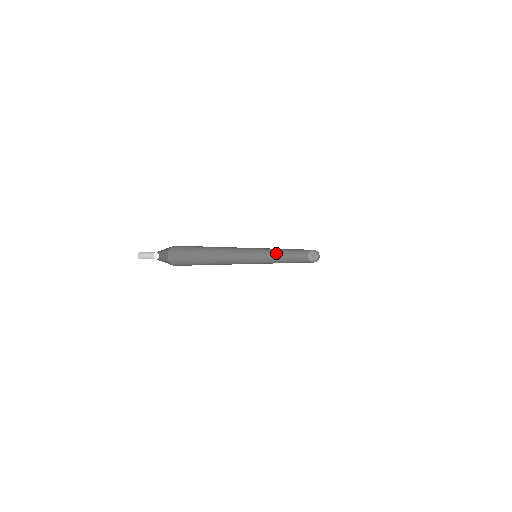
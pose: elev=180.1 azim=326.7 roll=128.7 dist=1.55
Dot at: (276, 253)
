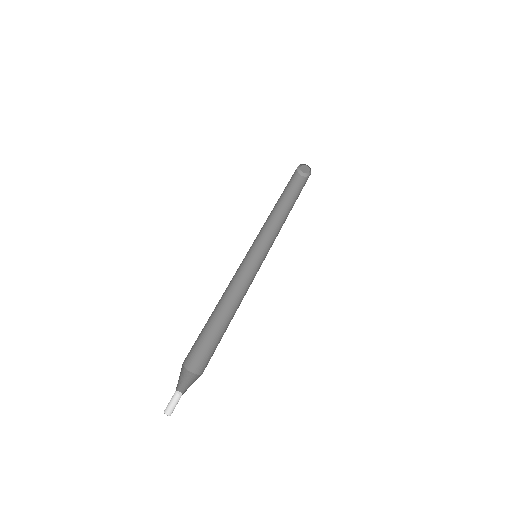
Dot at: (270, 219)
